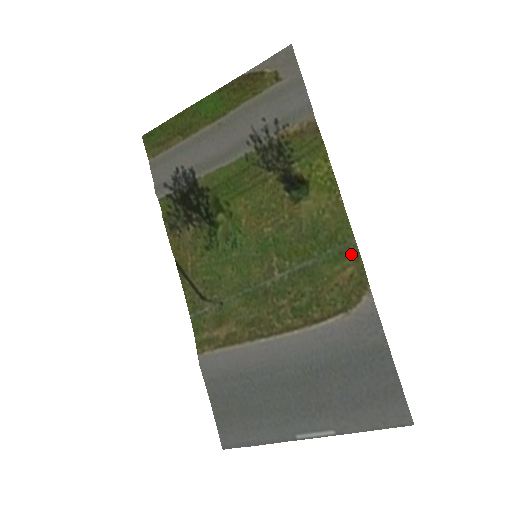
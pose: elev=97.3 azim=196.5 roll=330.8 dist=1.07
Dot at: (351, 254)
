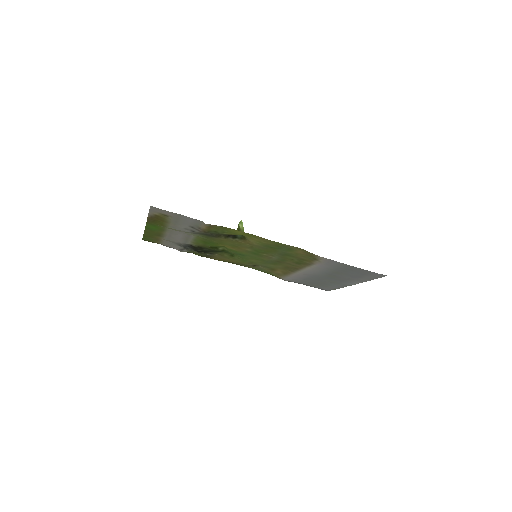
Dot at: (293, 248)
